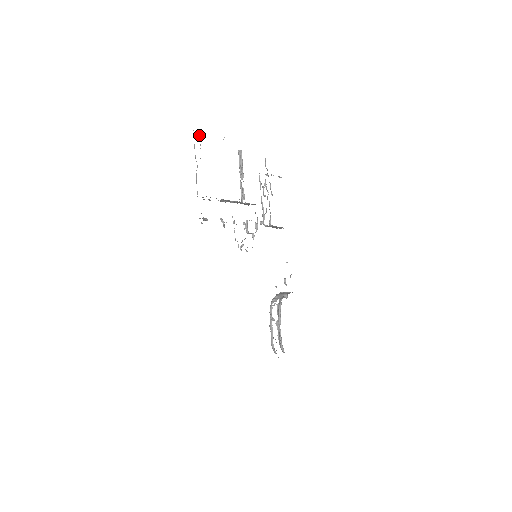
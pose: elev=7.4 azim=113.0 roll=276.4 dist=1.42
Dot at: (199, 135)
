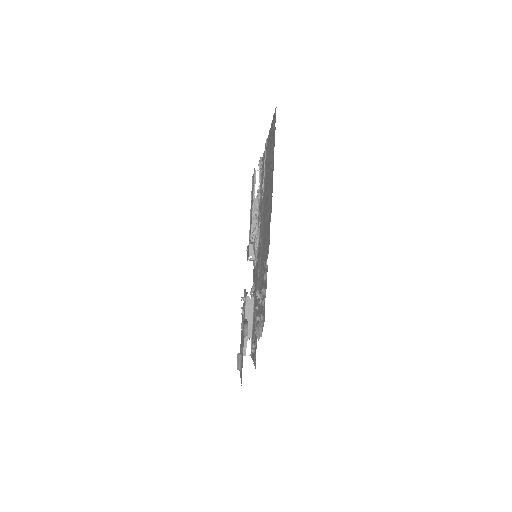
Dot at: occluded
